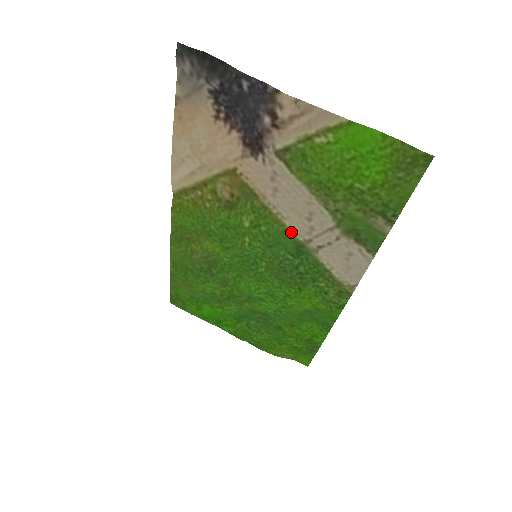
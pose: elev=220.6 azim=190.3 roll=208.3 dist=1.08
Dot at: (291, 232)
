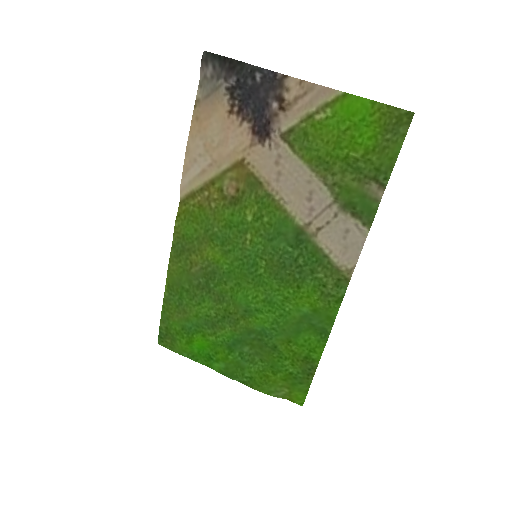
Dot at: (292, 218)
